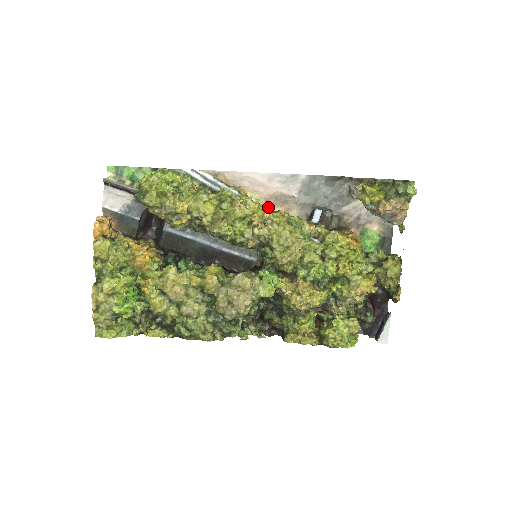
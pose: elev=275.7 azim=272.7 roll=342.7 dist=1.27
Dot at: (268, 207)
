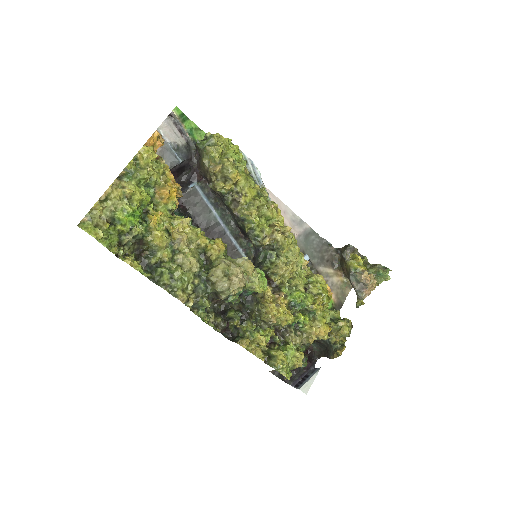
Dot at: occluded
